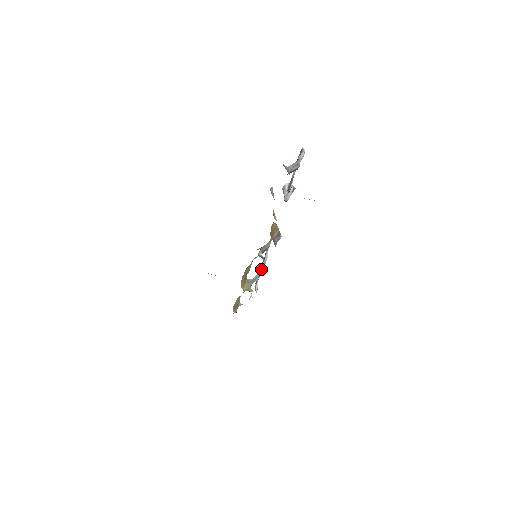
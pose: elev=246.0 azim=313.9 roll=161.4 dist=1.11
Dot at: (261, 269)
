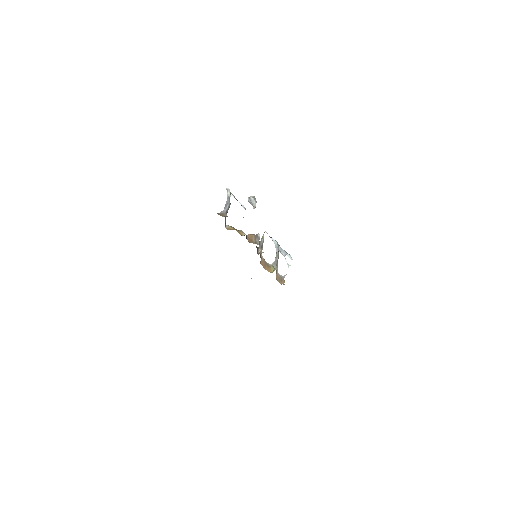
Dot at: (276, 251)
